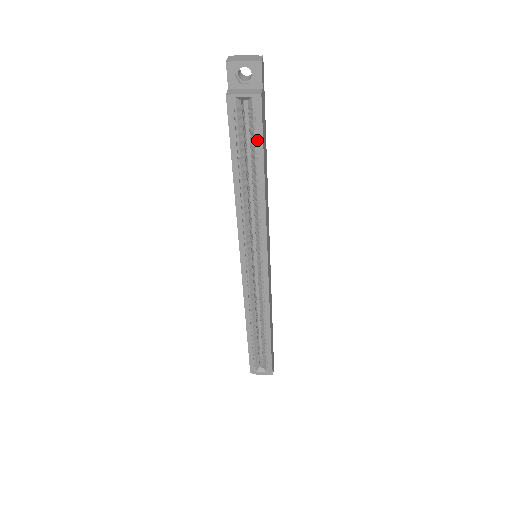
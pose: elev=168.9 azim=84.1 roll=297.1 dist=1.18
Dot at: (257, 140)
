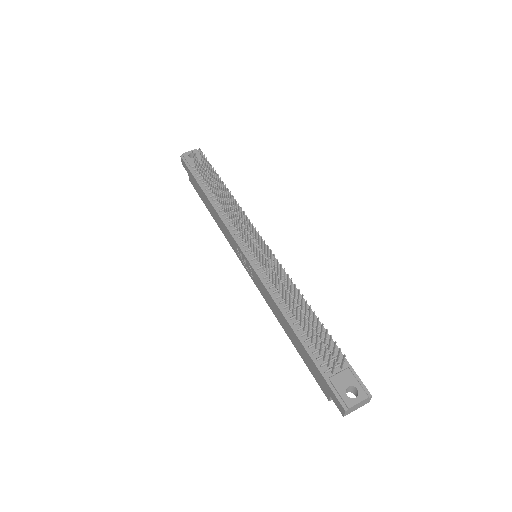
Dot at: occluded
